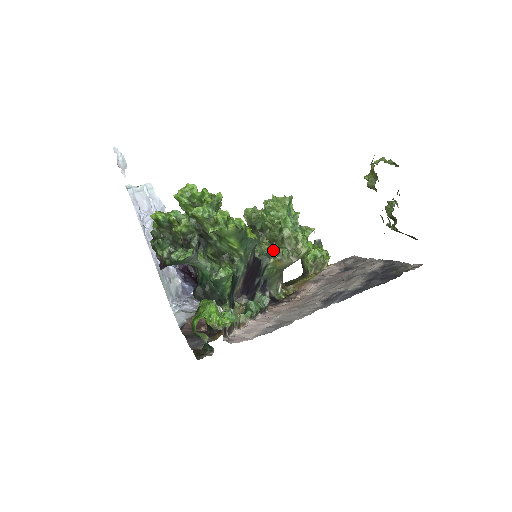
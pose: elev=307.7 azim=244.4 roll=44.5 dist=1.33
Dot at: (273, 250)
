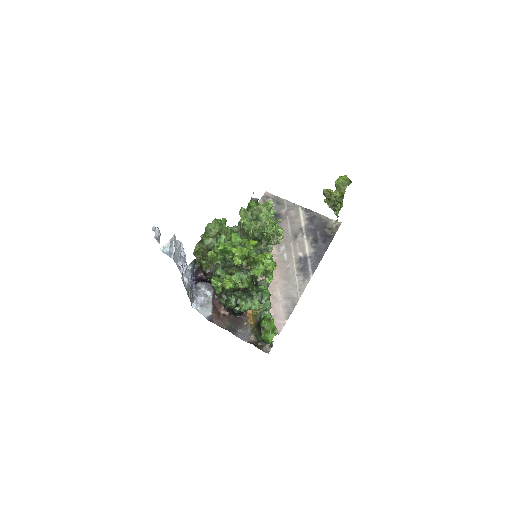
Dot at: (265, 246)
